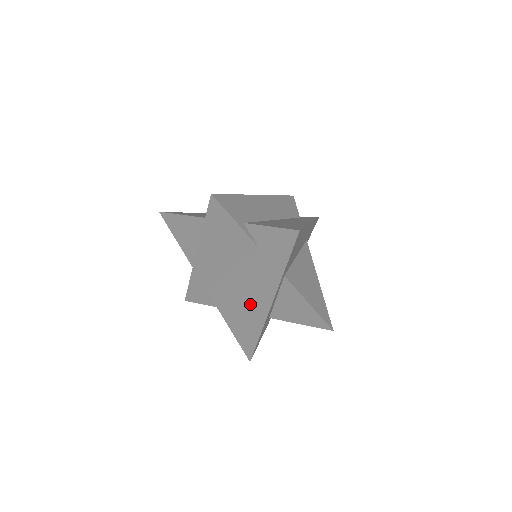
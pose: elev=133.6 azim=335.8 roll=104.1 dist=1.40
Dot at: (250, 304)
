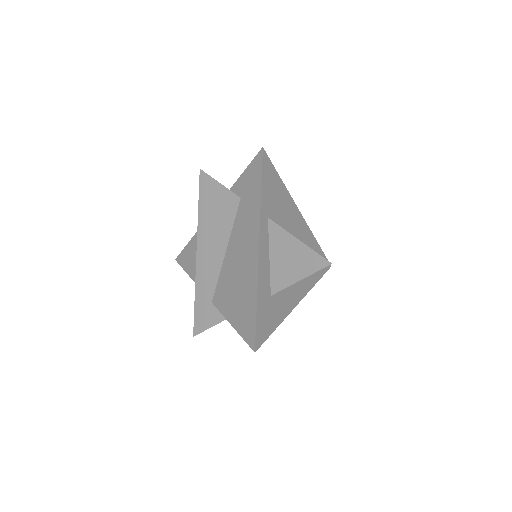
Dot at: (244, 268)
